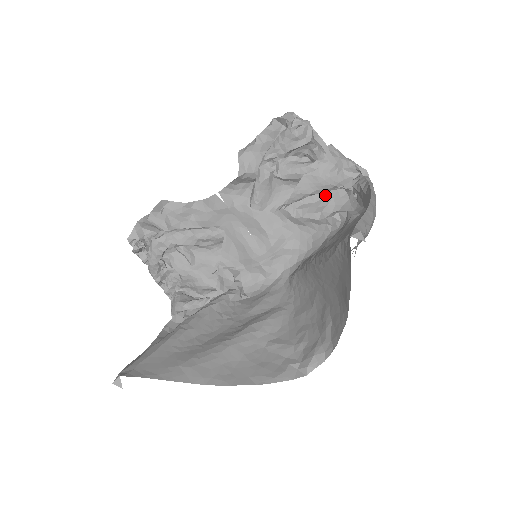
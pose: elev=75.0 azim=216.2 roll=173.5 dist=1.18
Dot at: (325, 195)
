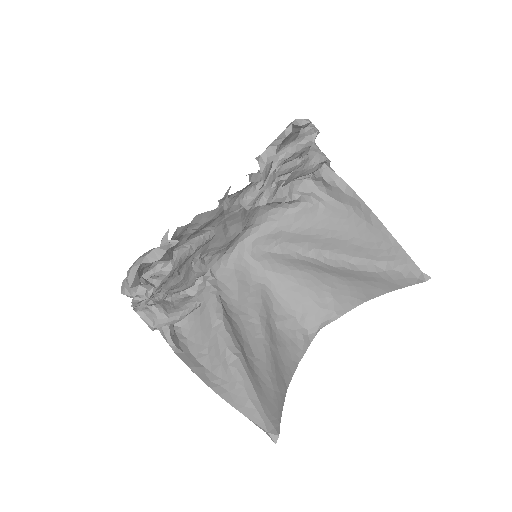
Dot at: occluded
